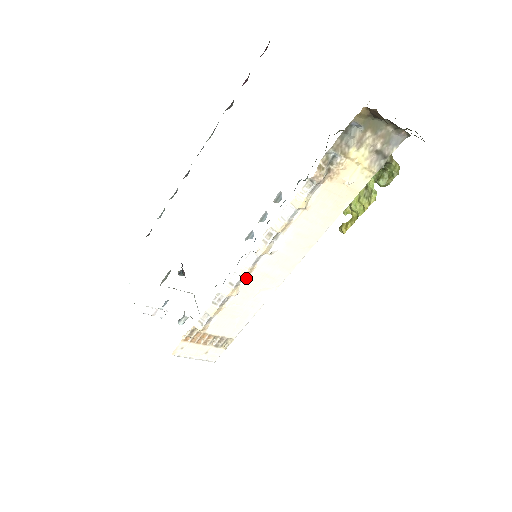
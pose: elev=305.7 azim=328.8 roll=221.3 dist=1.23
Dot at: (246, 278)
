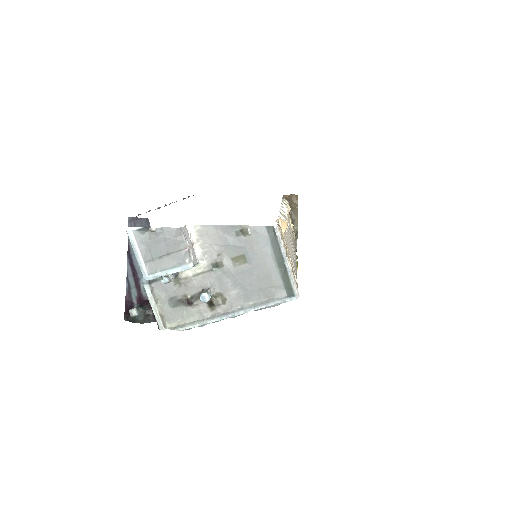
Dot at: occluded
